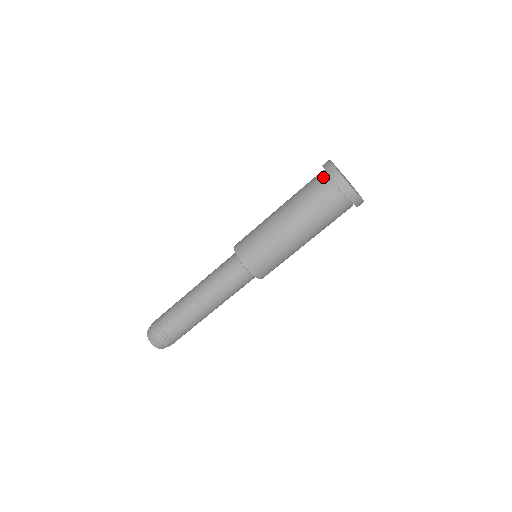
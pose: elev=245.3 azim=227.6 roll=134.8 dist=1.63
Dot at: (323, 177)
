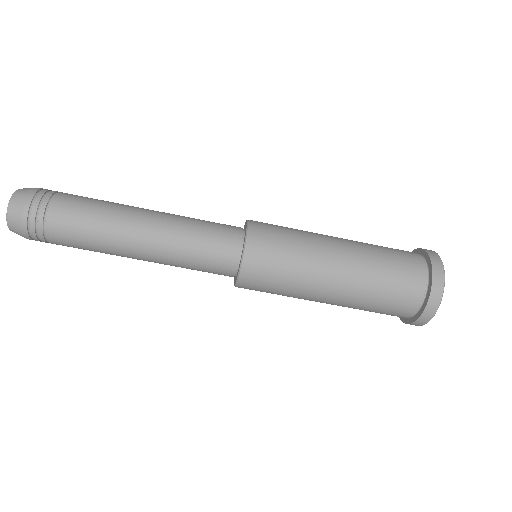
Dot at: (420, 263)
